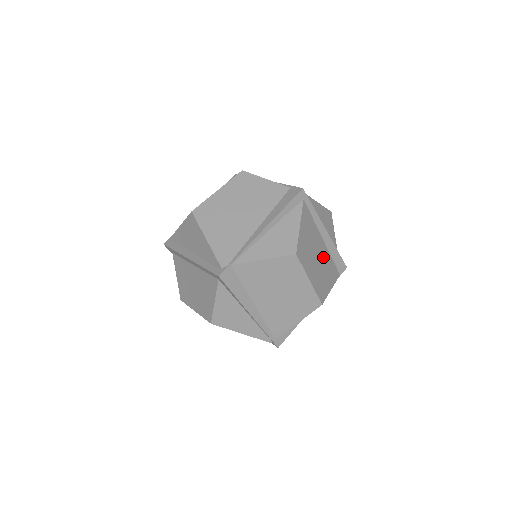
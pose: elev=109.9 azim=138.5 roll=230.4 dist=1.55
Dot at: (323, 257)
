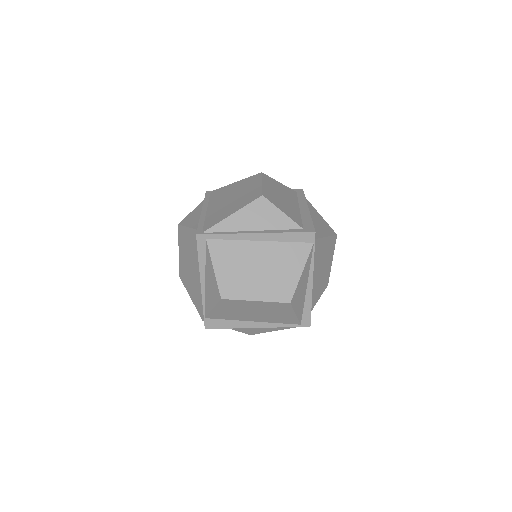
Dot at: (269, 257)
